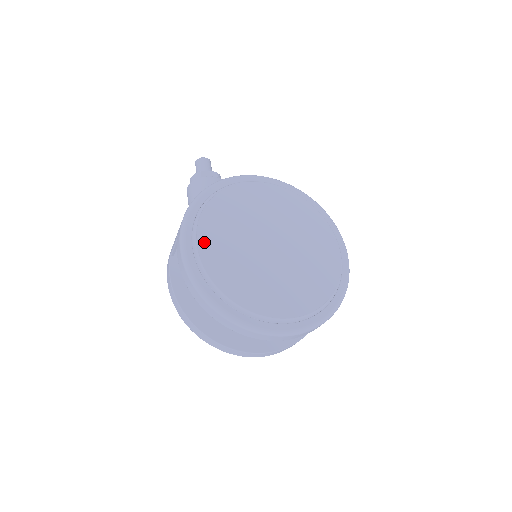
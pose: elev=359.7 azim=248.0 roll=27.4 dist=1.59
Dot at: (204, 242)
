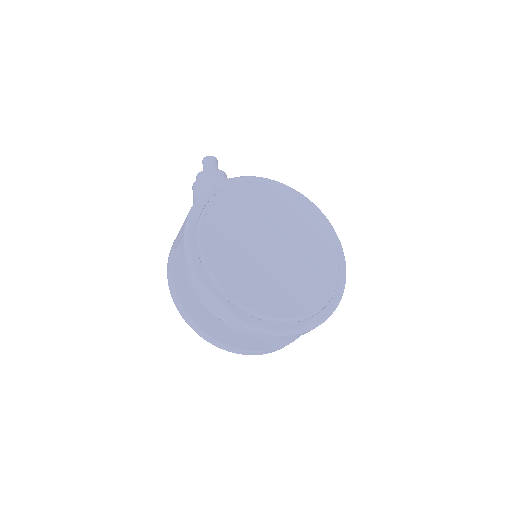
Dot at: (208, 238)
